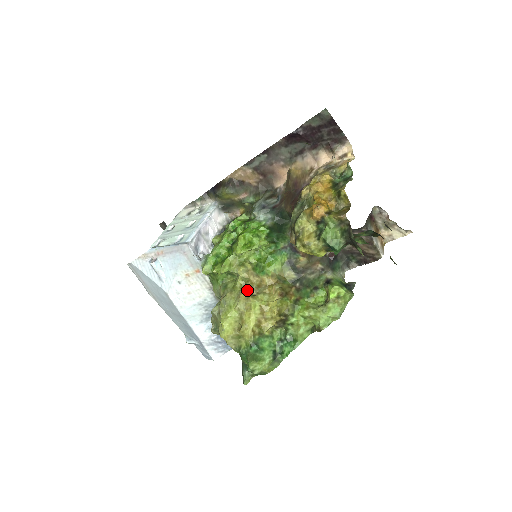
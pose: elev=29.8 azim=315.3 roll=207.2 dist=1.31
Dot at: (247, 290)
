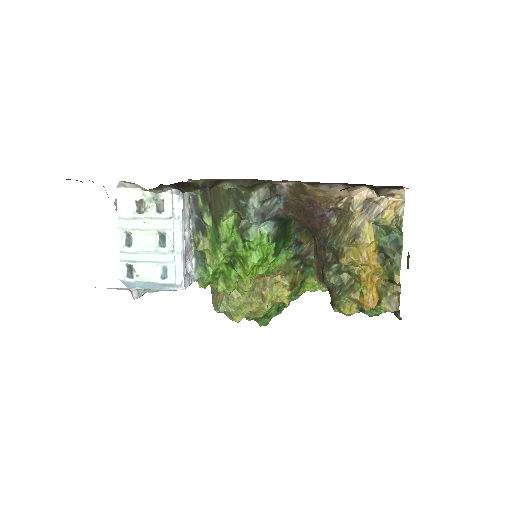
Dot at: (256, 295)
